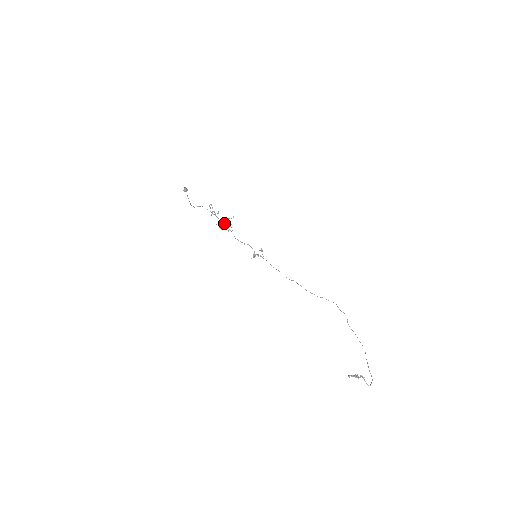
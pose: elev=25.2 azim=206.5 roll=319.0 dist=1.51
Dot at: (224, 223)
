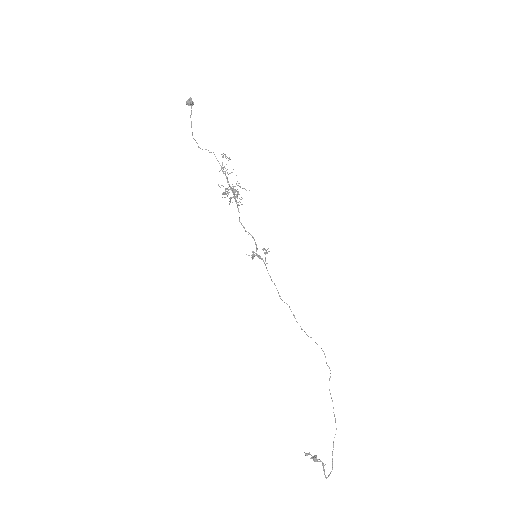
Dot at: (234, 193)
